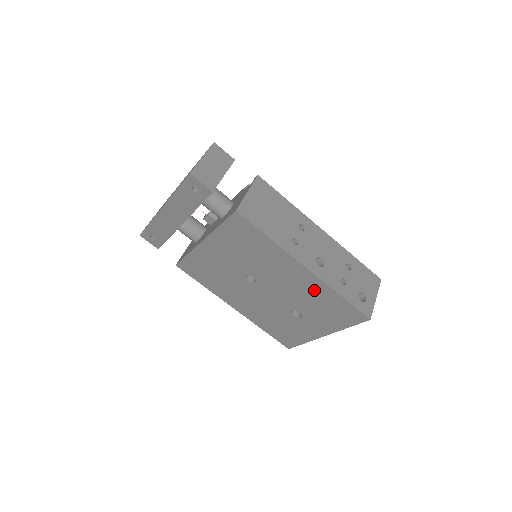
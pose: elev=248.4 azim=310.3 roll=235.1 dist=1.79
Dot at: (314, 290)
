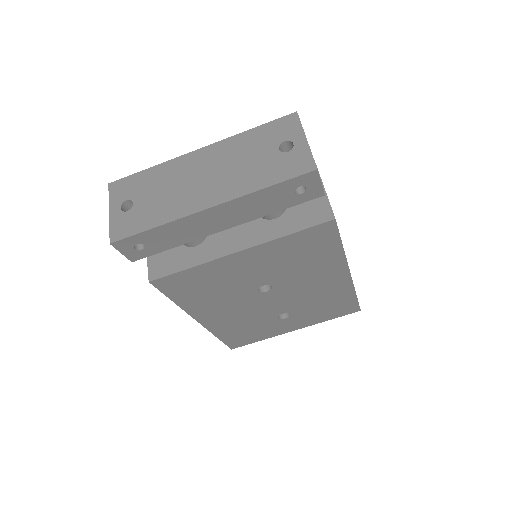
Dot at: (333, 293)
